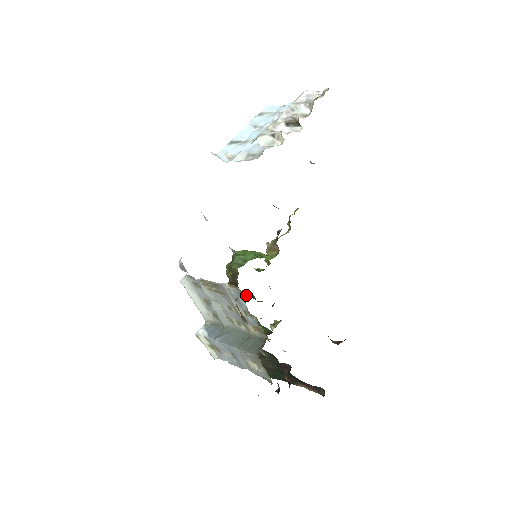
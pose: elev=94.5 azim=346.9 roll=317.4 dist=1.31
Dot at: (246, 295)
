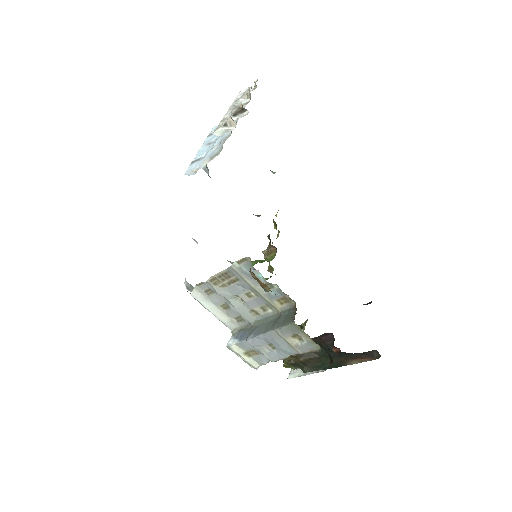
Dot at: occluded
